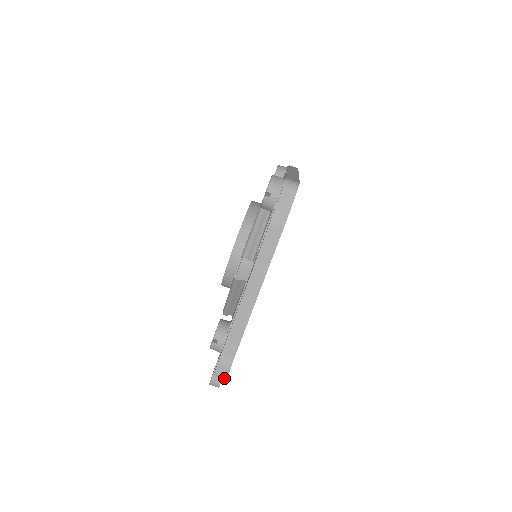
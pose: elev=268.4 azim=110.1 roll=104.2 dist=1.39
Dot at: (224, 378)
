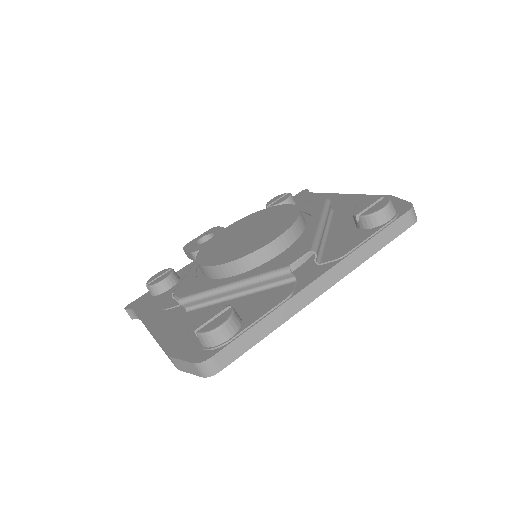
Dot at: occluded
